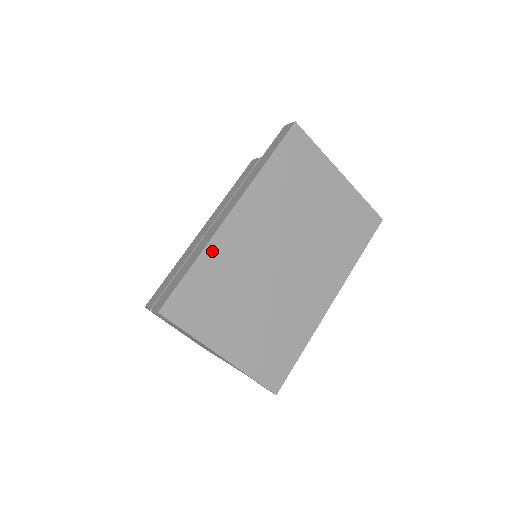
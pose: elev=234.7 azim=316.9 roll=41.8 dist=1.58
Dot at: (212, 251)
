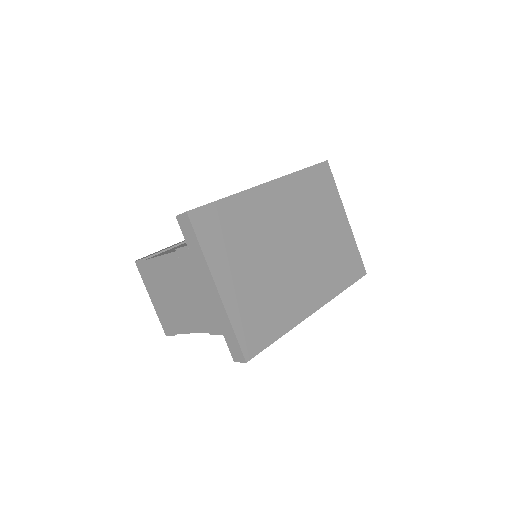
Dot at: (244, 199)
